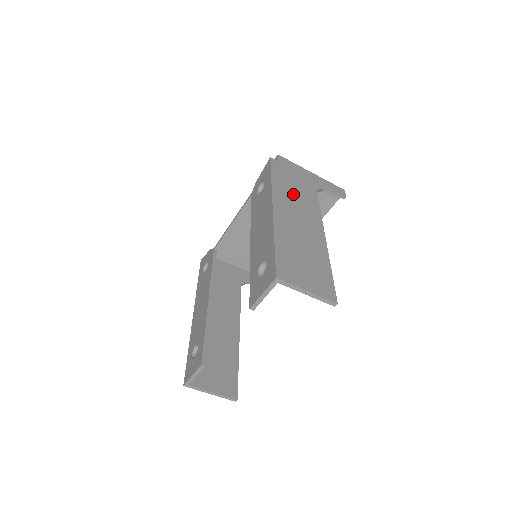
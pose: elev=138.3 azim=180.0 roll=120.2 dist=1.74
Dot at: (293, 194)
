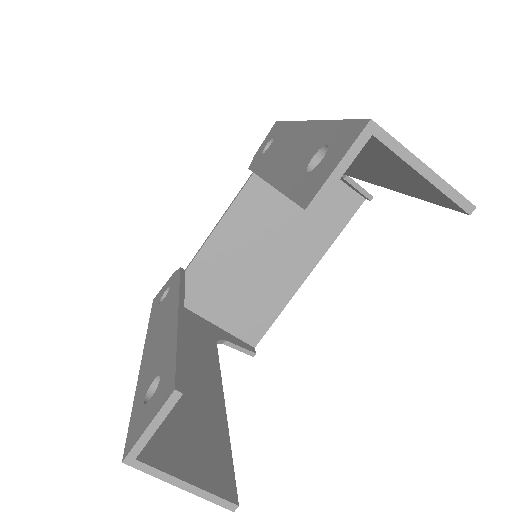
Dot at: occluded
